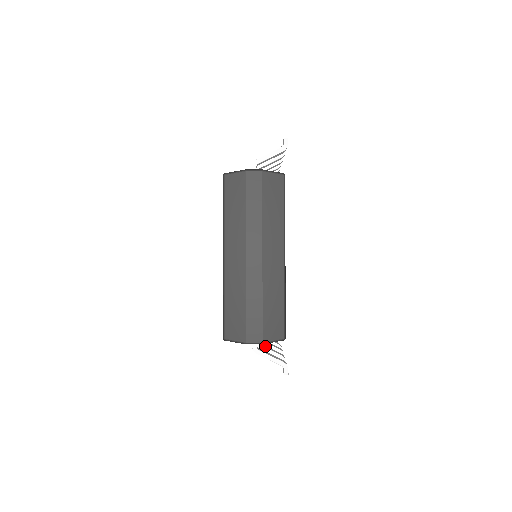
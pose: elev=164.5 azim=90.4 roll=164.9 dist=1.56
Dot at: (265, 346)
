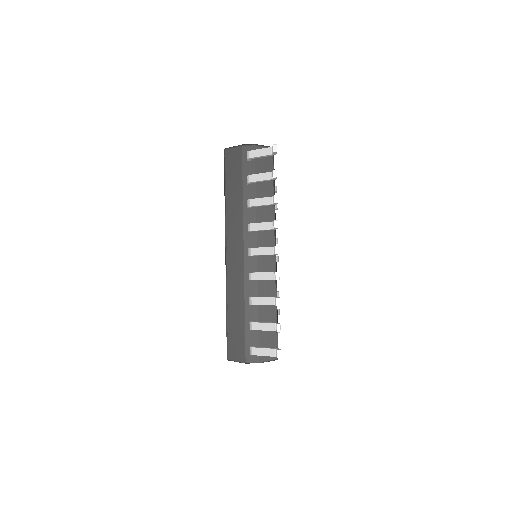
Dot at: (258, 179)
